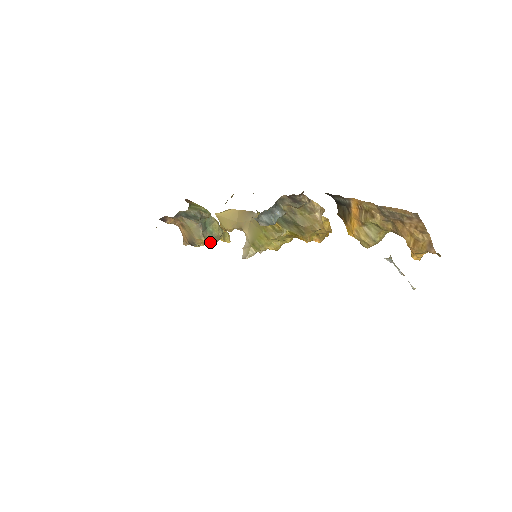
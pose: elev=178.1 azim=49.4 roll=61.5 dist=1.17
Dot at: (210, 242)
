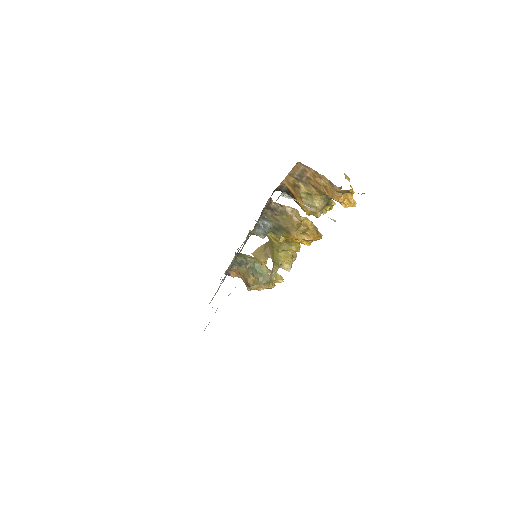
Dot at: (262, 281)
